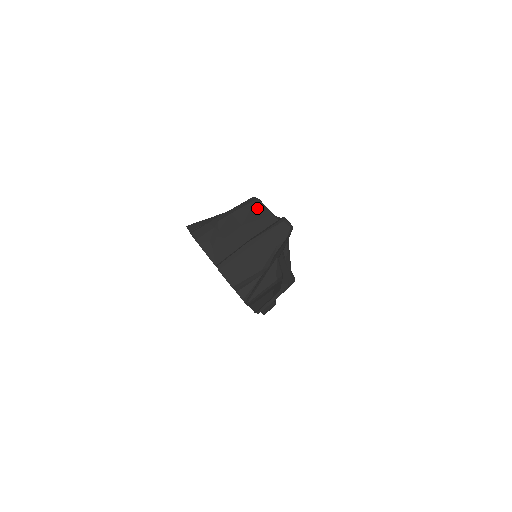
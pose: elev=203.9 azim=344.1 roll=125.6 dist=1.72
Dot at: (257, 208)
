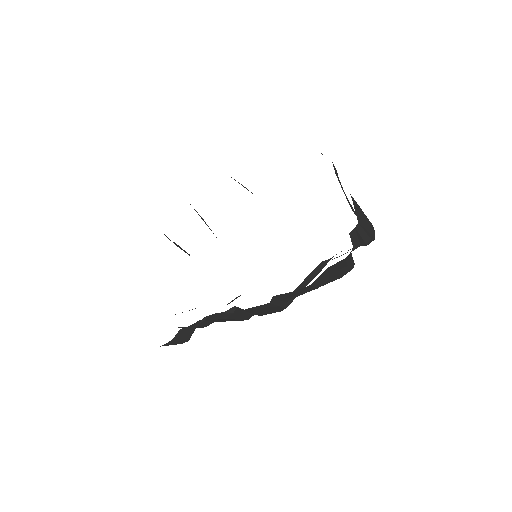
Dot at: occluded
